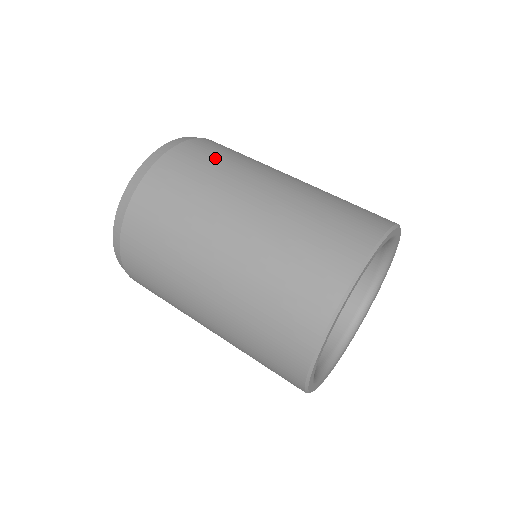
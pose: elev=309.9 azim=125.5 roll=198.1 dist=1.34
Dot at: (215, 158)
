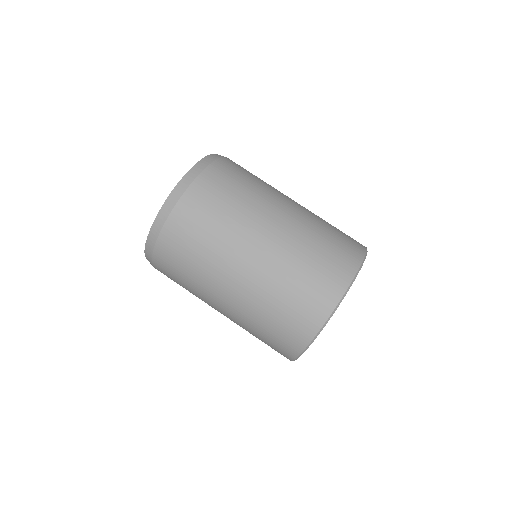
Dot at: (194, 244)
